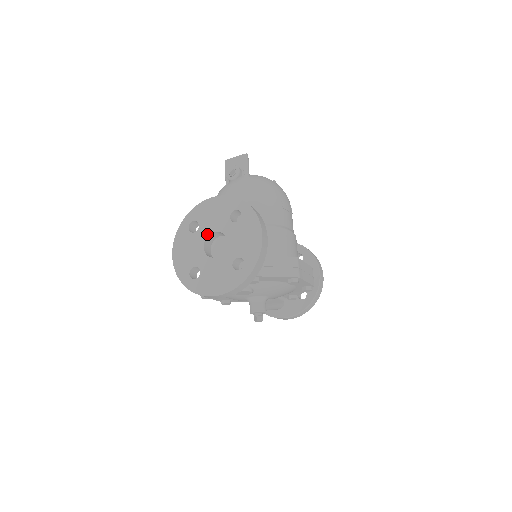
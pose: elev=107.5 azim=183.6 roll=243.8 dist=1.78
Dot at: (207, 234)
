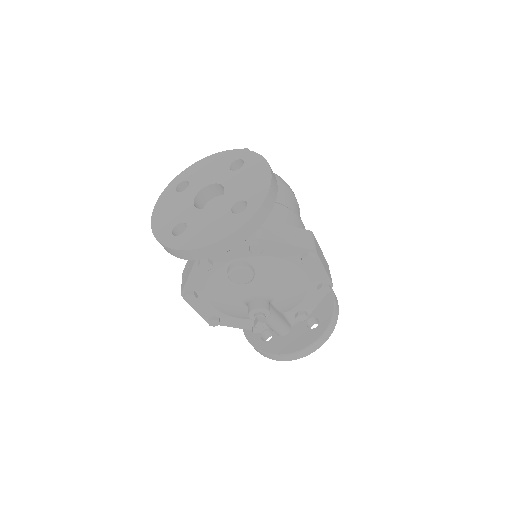
Dot at: (199, 189)
